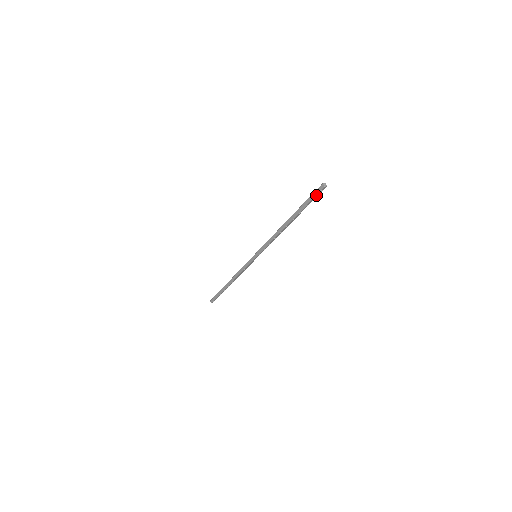
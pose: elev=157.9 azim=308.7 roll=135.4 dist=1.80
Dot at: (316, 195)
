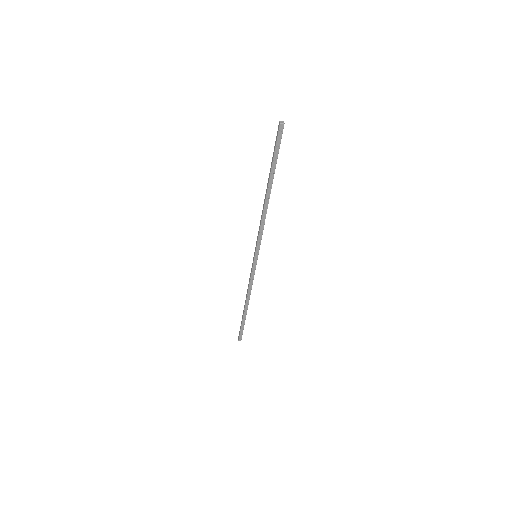
Dot at: (277, 140)
